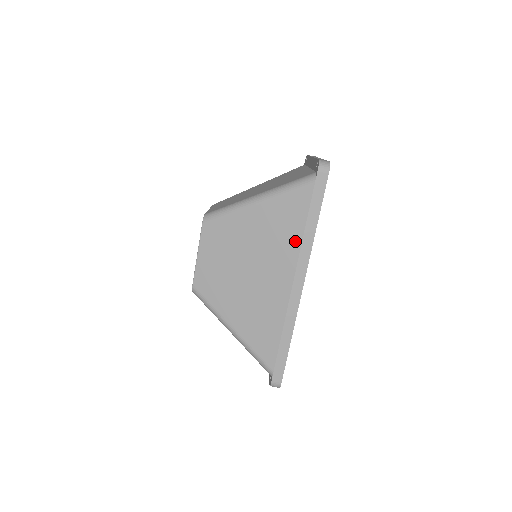
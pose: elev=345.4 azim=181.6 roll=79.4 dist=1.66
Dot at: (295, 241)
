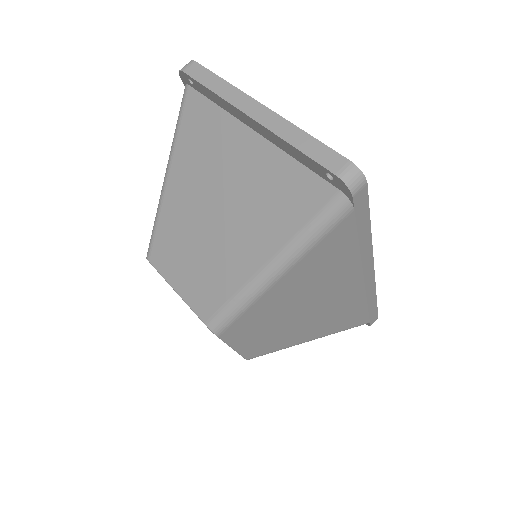
Dot at: (351, 262)
